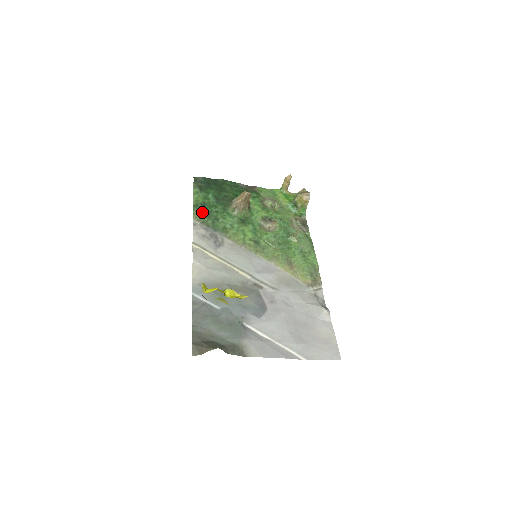
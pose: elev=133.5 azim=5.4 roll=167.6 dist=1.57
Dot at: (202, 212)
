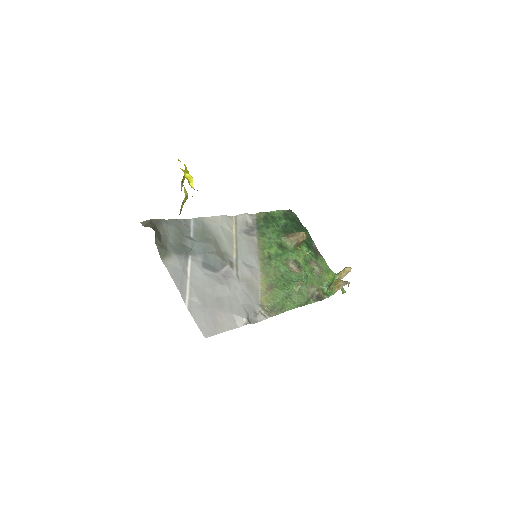
Dot at: (266, 217)
